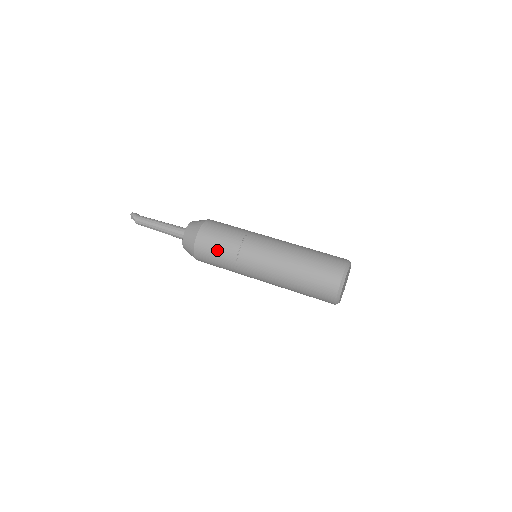
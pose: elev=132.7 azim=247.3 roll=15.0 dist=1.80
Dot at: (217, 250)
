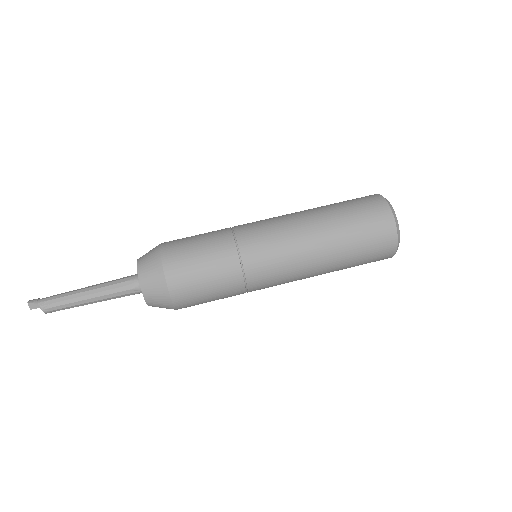
Dot at: (205, 265)
